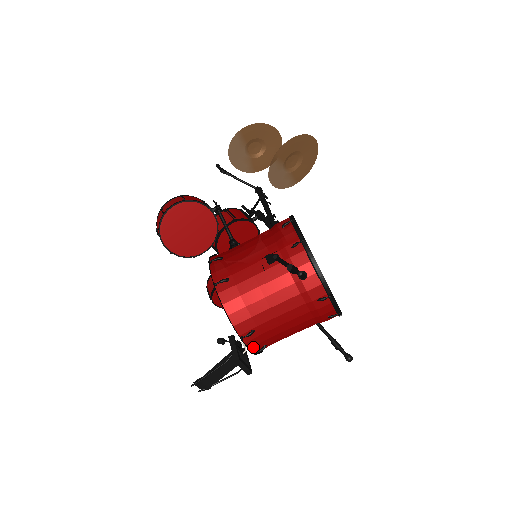
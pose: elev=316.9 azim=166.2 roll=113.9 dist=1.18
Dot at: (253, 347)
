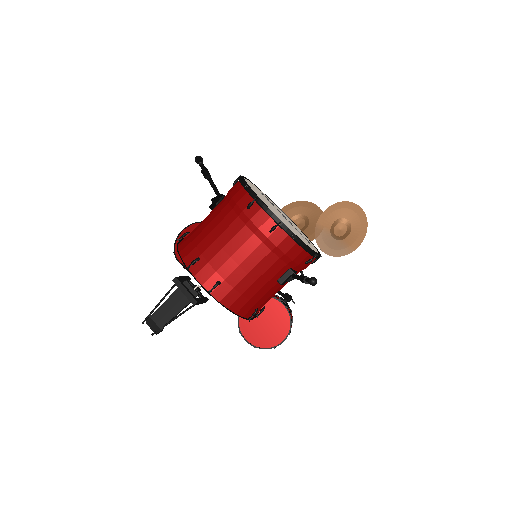
Dot at: (205, 283)
